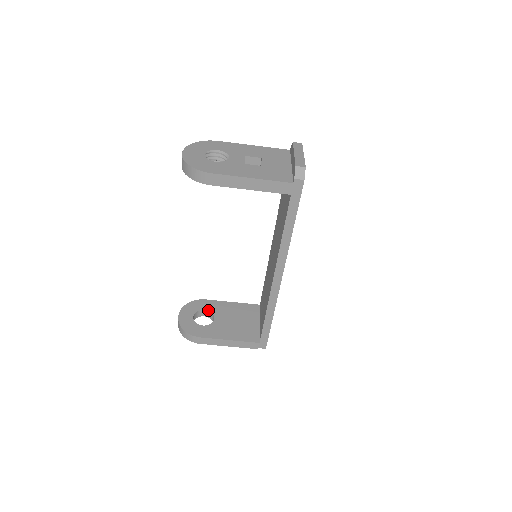
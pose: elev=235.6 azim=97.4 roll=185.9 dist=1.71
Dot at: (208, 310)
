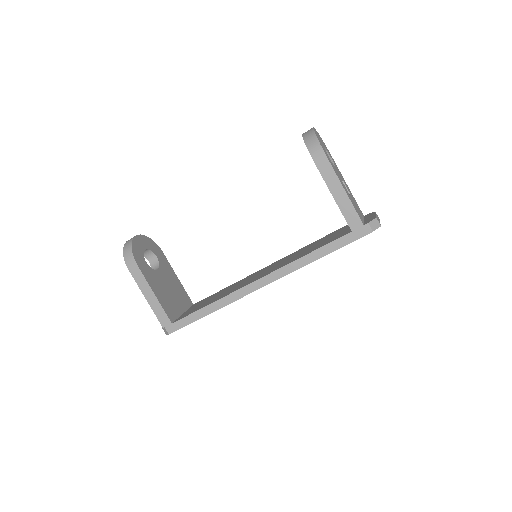
Dot at: (159, 260)
